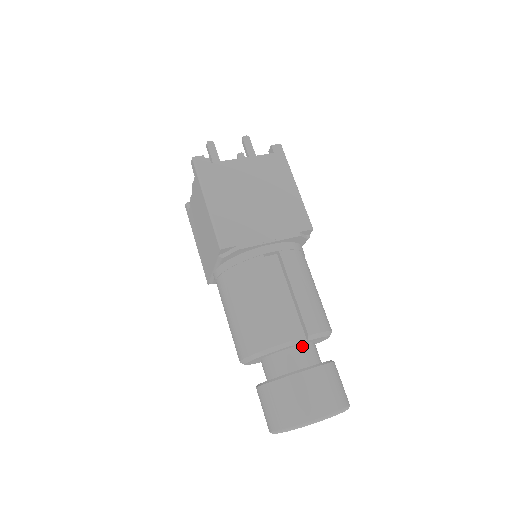
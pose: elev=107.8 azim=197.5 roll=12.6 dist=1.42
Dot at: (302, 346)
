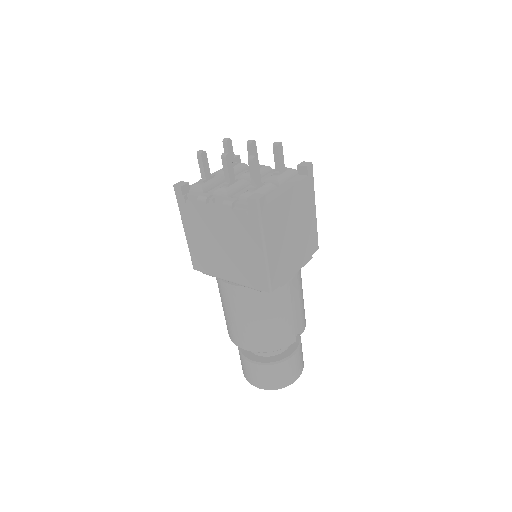
Dot at: occluded
